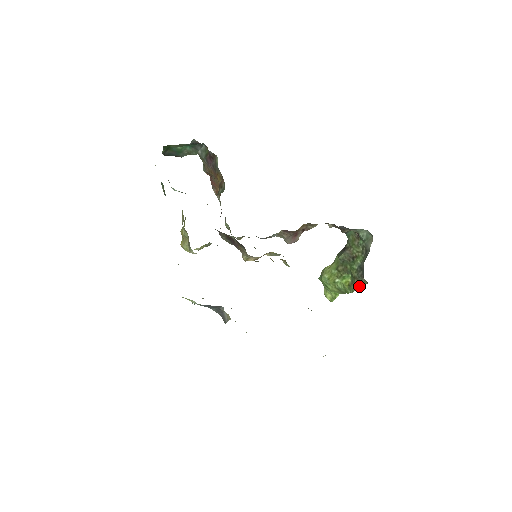
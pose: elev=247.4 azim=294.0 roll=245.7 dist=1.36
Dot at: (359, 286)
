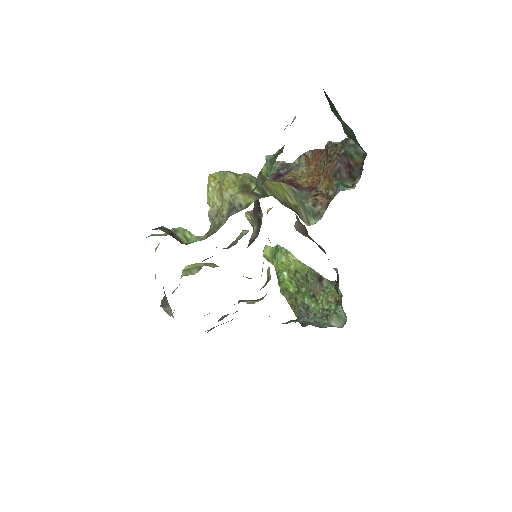
Dot at: (290, 304)
